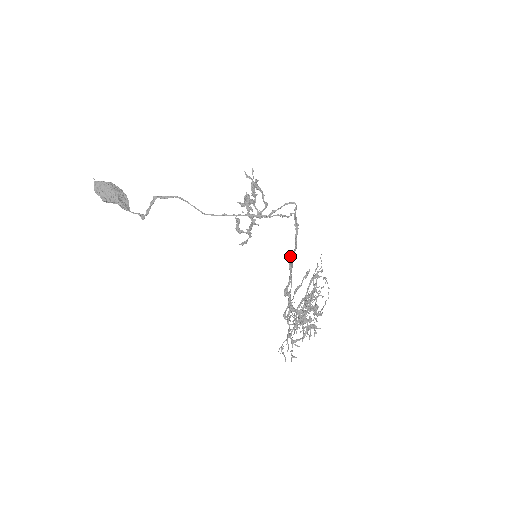
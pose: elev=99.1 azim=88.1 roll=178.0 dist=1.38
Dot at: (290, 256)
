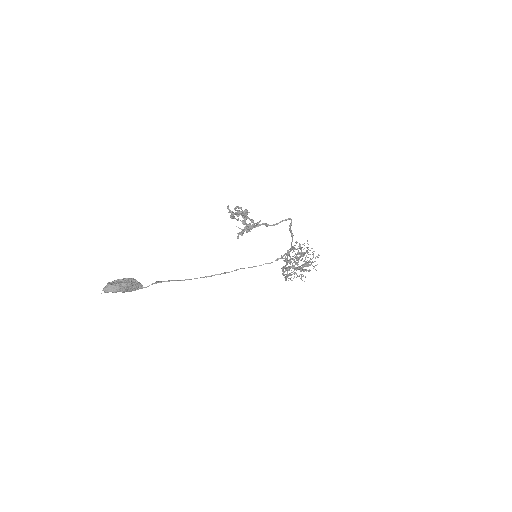
Dot at: occluded
